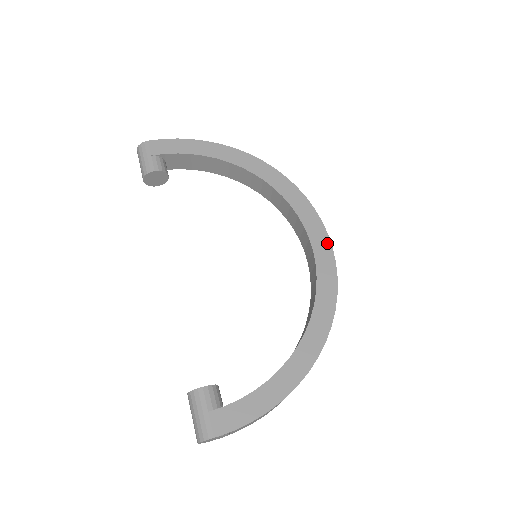
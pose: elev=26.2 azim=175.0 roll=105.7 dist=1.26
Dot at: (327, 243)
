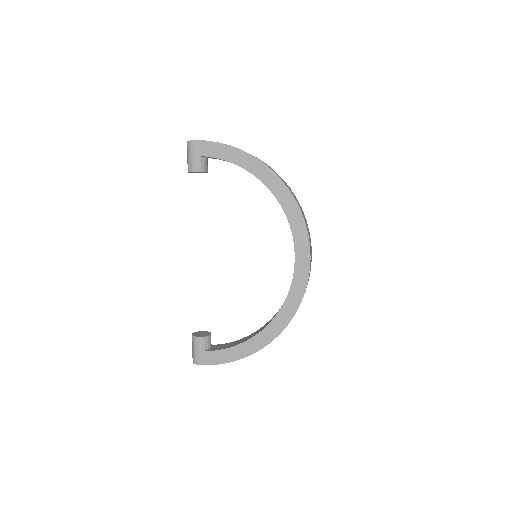
Dot at: (307, 265)
